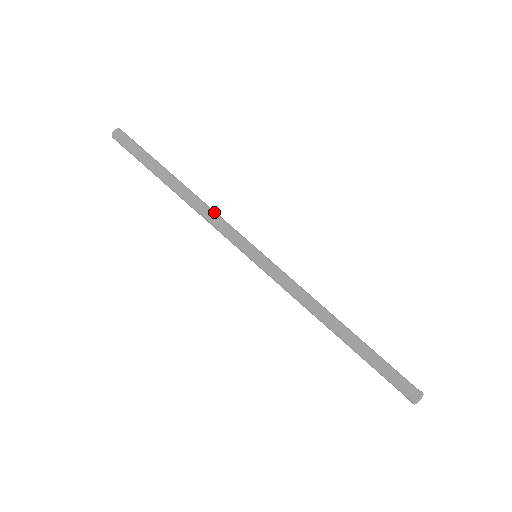
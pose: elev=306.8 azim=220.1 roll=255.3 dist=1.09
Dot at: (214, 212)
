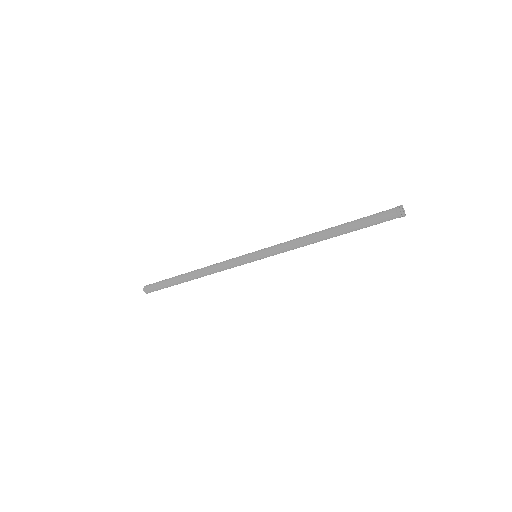
Dot at: (217, 266)
